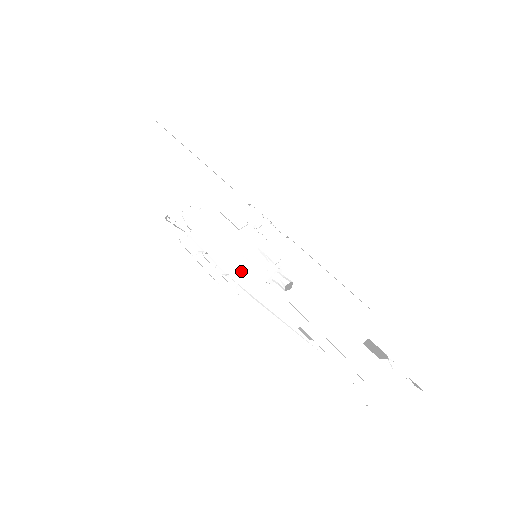
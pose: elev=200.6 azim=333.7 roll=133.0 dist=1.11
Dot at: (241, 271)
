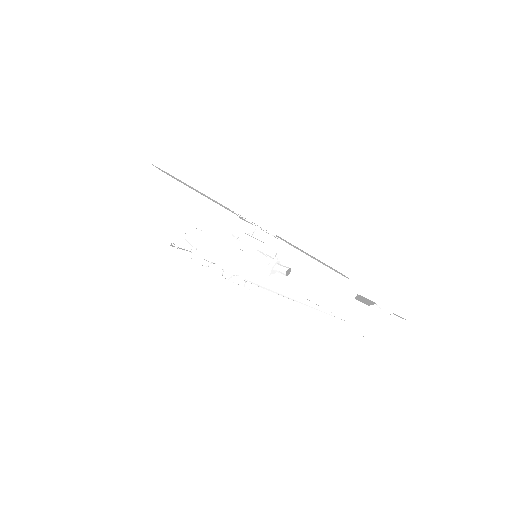
Dot at: (248, 270)
